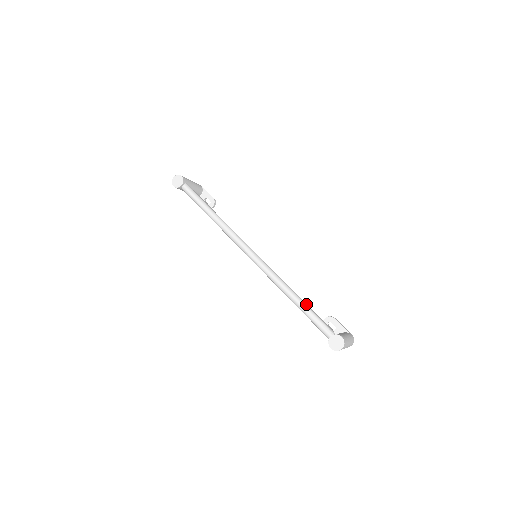
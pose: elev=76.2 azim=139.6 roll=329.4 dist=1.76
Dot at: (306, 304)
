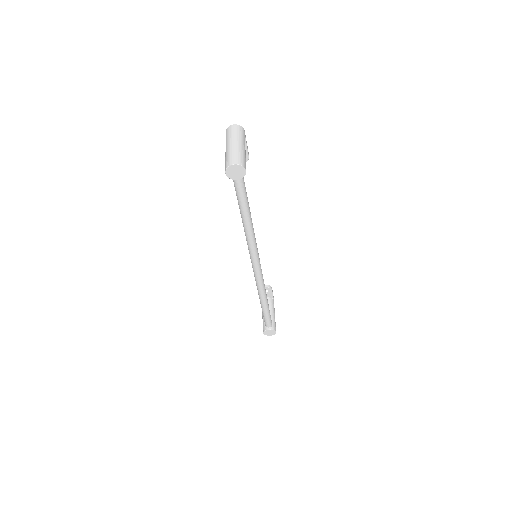
Dot at: occluded
